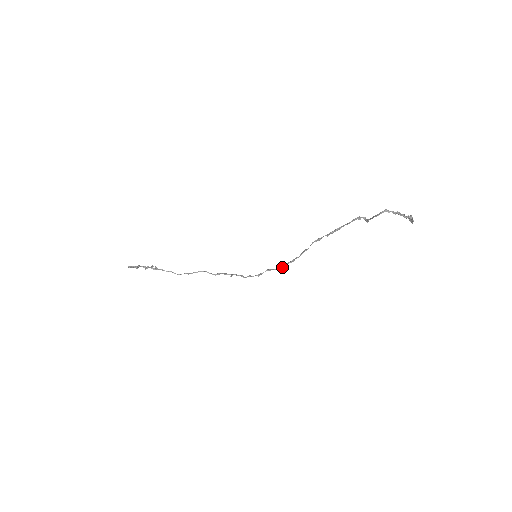
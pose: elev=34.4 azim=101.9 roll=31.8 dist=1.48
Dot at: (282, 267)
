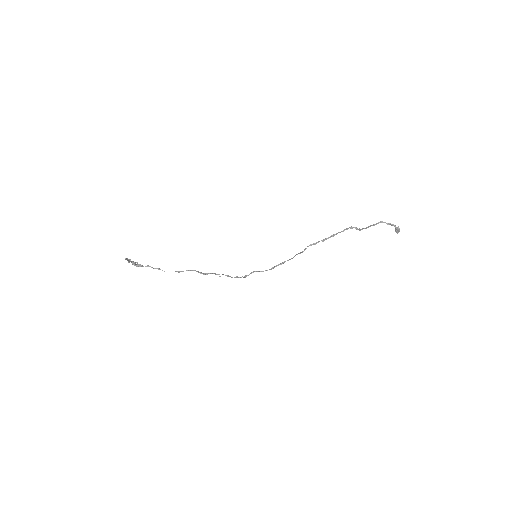
Dot at: (270, 269)
